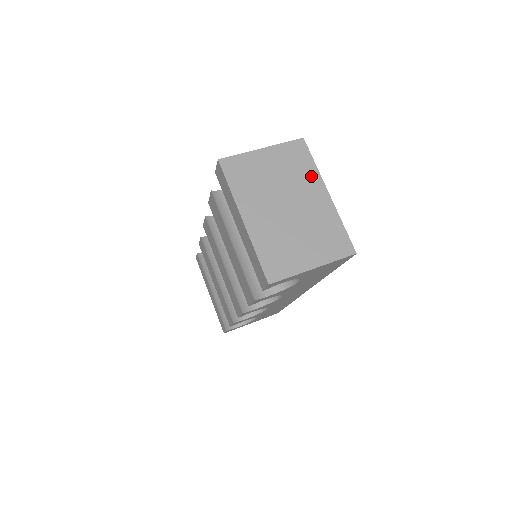
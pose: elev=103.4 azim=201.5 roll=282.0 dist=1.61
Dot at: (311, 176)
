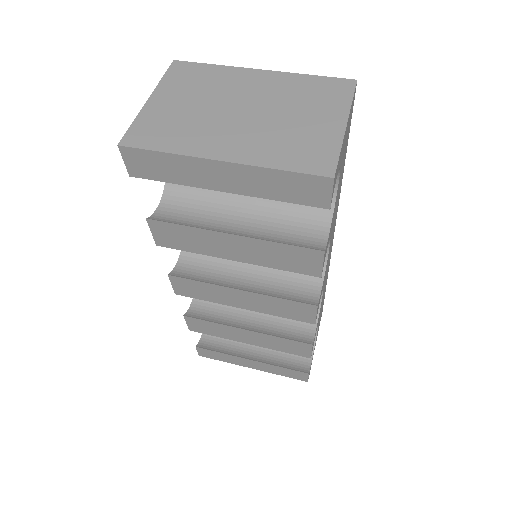
Dot at: (226, 74)
